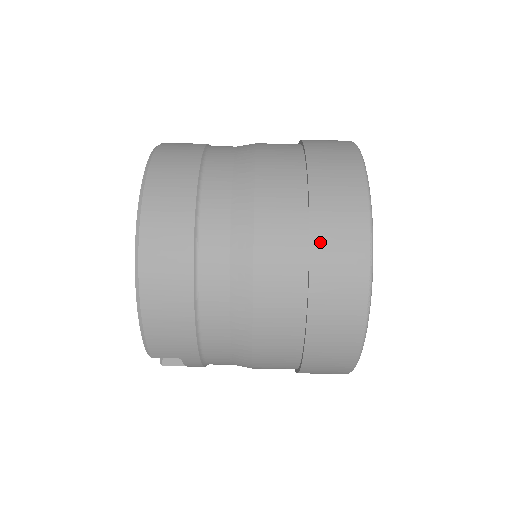
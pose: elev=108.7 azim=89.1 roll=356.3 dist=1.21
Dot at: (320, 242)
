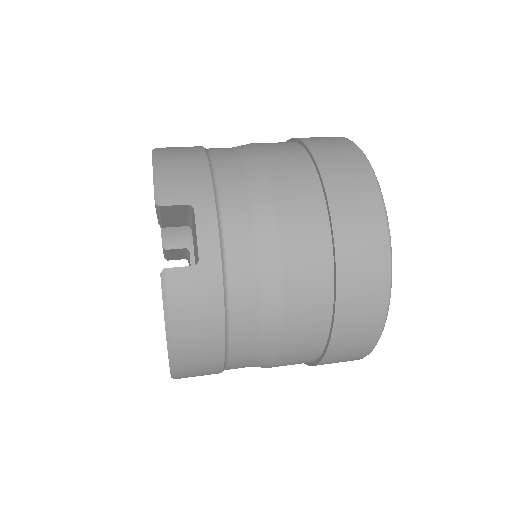
Dot at: occluded
